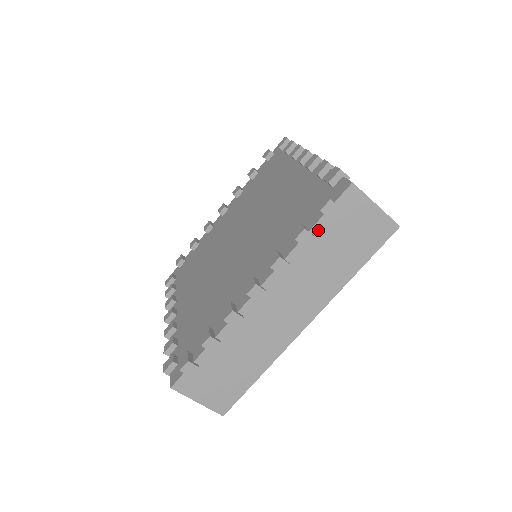
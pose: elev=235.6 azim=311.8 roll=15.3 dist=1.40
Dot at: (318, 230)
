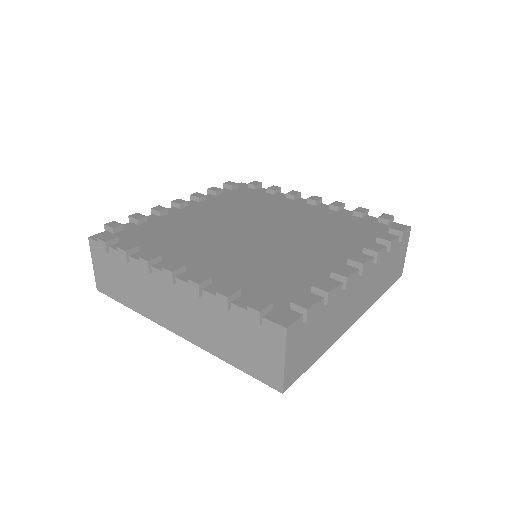
Dot at: (236, 311)
